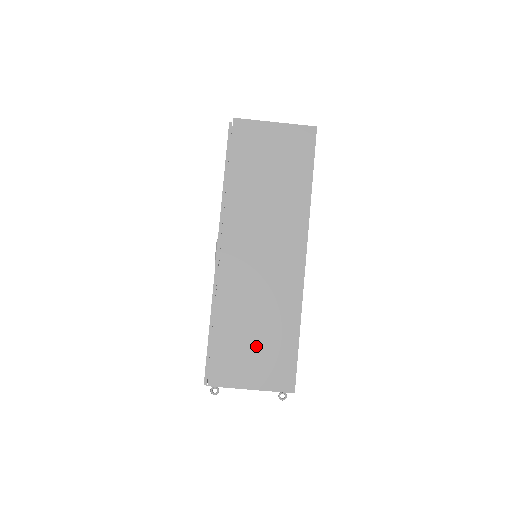
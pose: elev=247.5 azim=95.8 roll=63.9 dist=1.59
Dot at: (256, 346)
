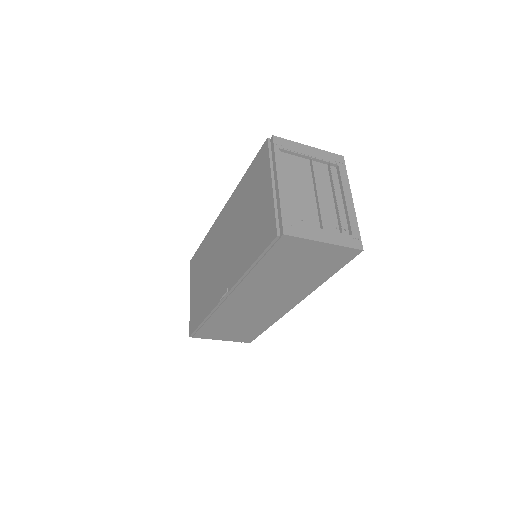
Dot at: (234, 330)
